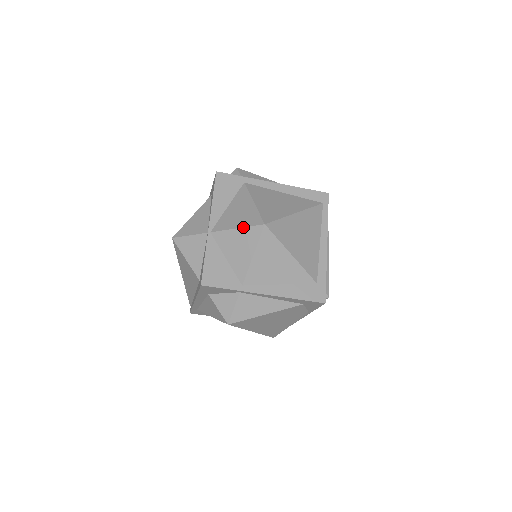
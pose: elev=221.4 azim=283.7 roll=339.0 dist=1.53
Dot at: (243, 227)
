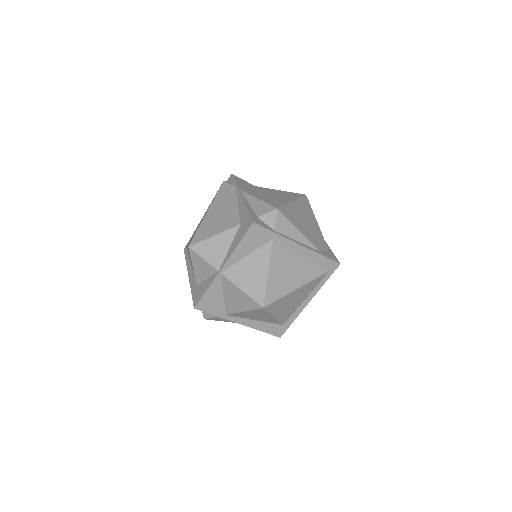
Dot at: (247, 294)
